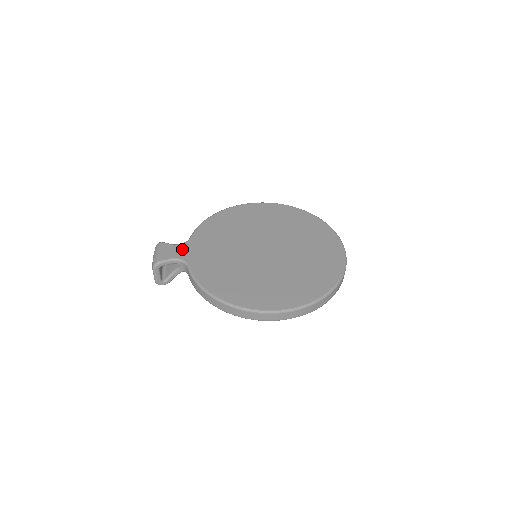
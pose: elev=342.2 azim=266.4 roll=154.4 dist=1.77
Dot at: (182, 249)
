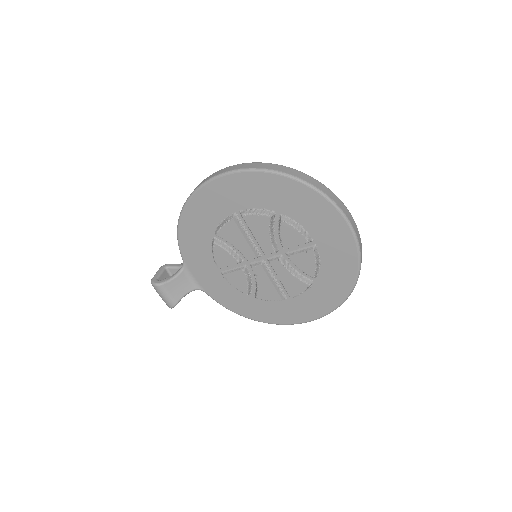
Dot at: occluded
